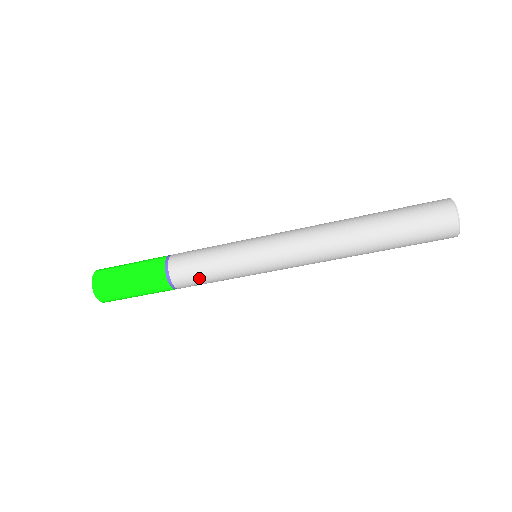
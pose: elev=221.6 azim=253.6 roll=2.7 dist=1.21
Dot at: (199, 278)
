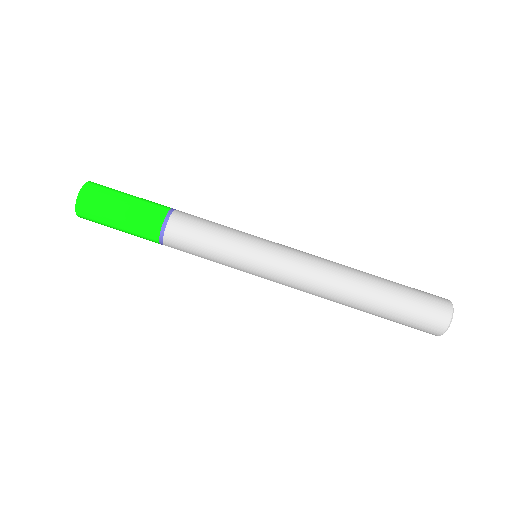
Dot at: (198, 230)
